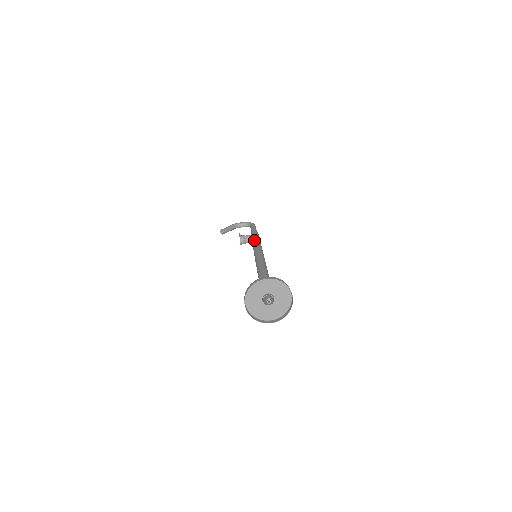
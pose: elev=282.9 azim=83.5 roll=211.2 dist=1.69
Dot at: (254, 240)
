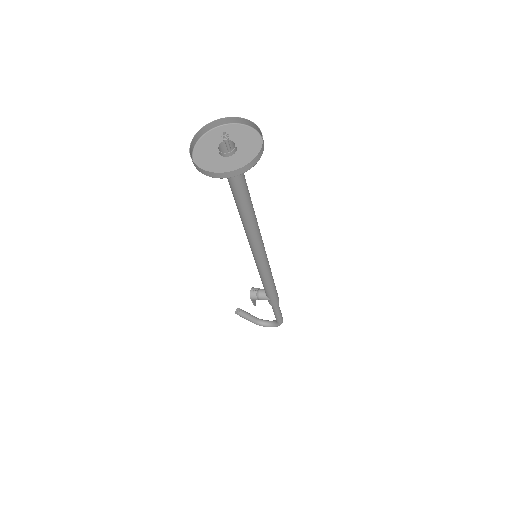
Dot at: occluded
